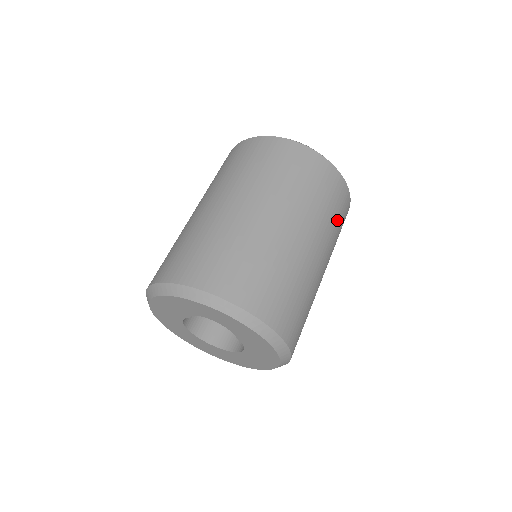
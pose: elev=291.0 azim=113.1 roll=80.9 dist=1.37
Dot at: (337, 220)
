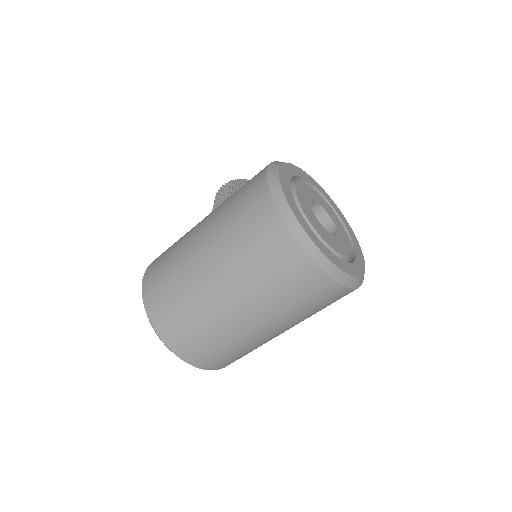
Dot at: occluded
